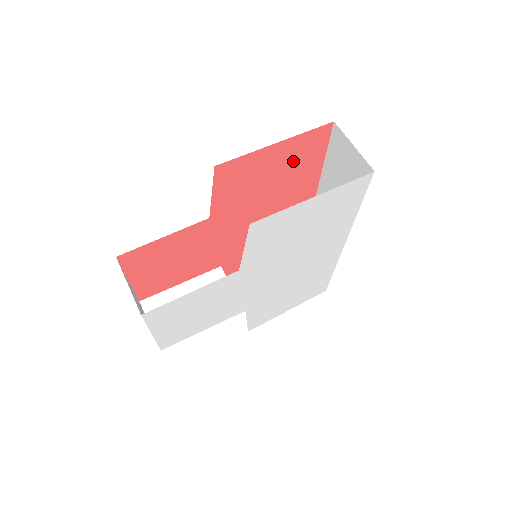
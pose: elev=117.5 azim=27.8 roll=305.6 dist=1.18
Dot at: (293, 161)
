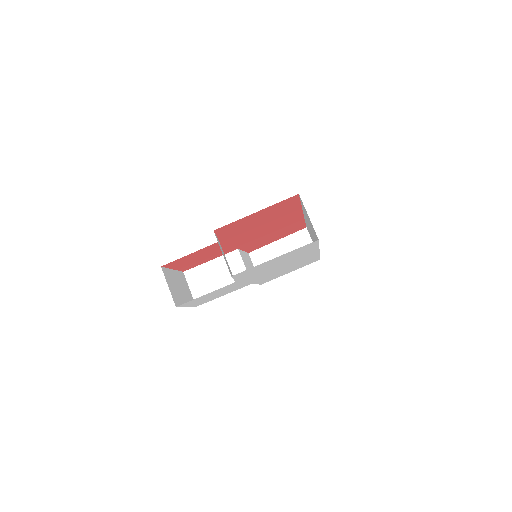
Dot at: (274, 211)
